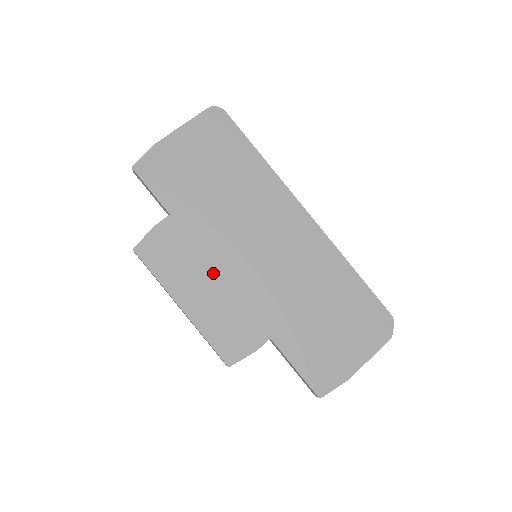
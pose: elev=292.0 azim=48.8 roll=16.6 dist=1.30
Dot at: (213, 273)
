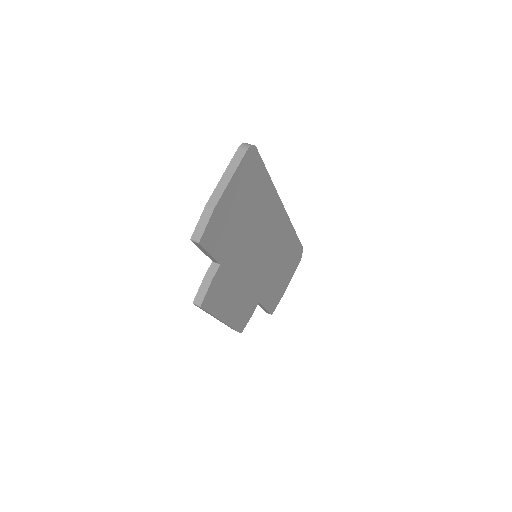
Dot at: (239, 287)
